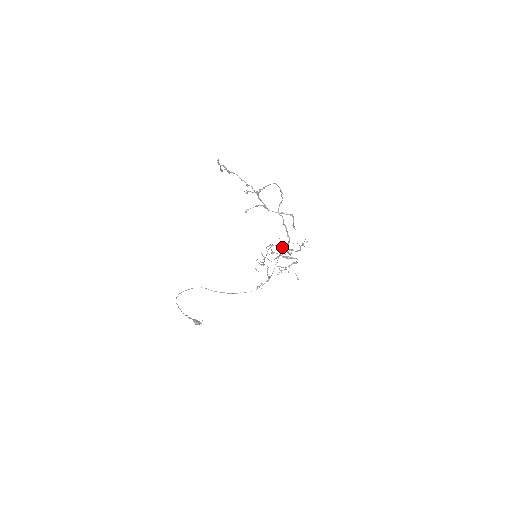
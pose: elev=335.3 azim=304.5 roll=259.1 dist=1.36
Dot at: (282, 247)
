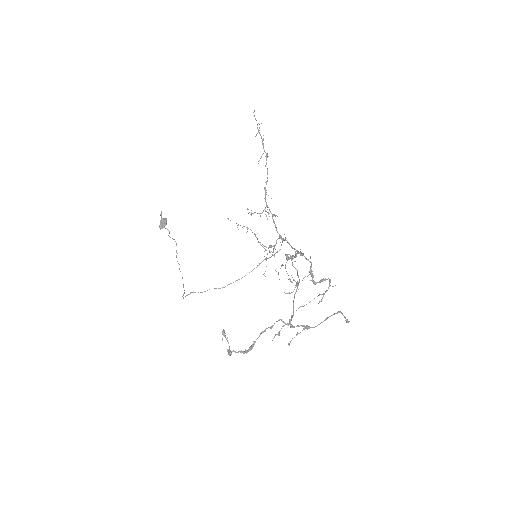
Dot at: occluded
